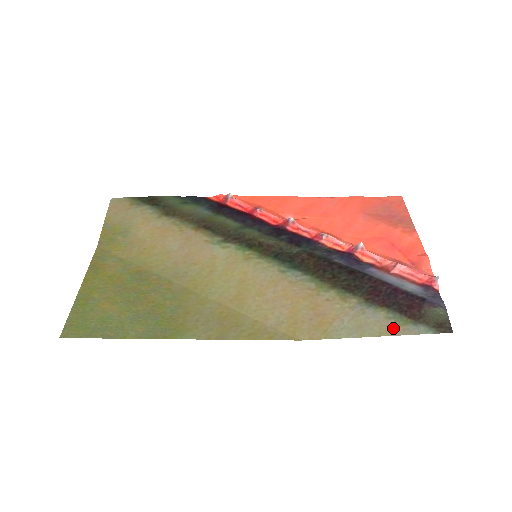
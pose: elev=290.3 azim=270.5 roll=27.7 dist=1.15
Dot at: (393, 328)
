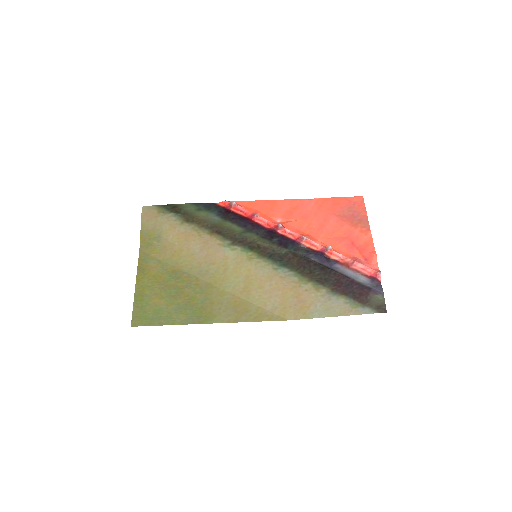
Dot at: (349, 310)
